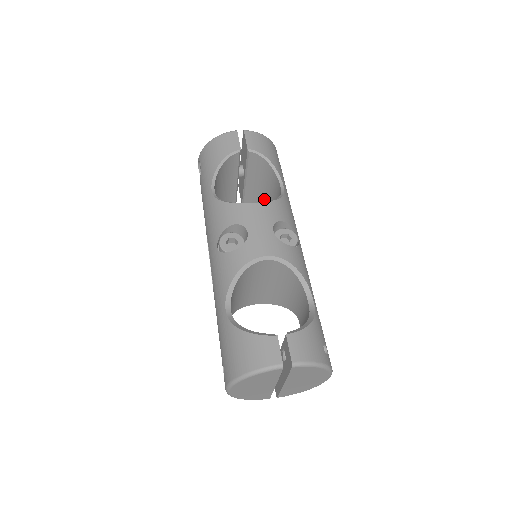
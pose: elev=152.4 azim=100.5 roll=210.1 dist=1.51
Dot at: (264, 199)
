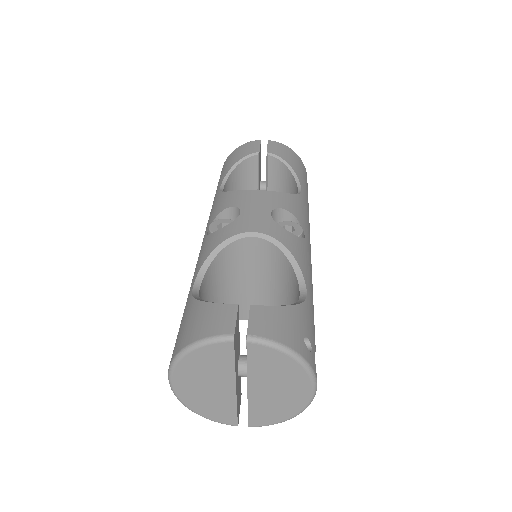
Dot at: occluded
